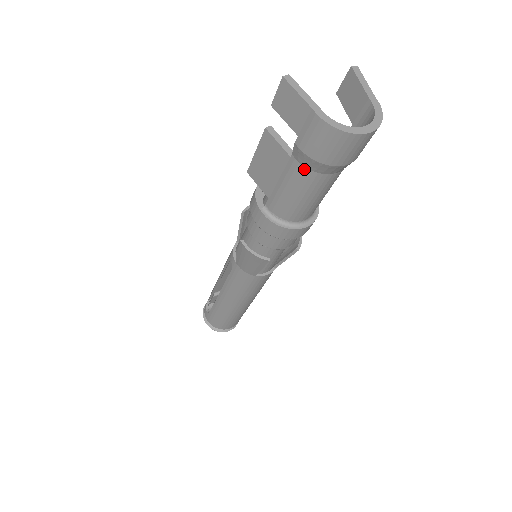
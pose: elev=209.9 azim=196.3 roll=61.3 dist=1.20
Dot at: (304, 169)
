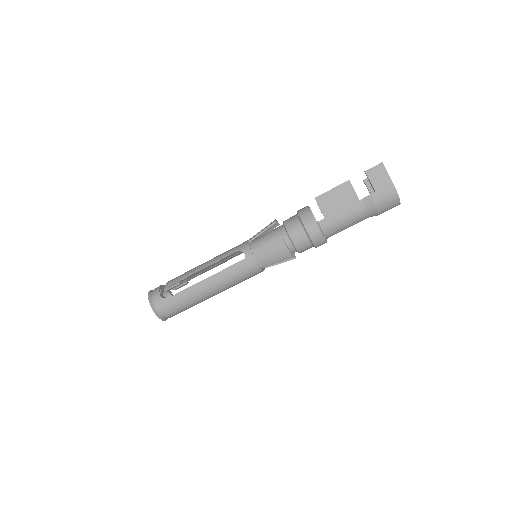
Dot at: (364, 209)
